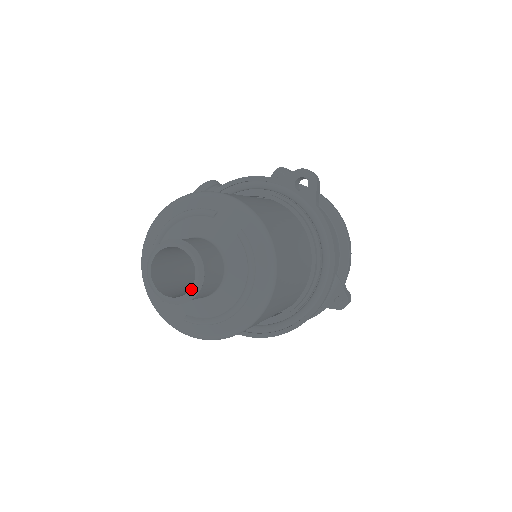
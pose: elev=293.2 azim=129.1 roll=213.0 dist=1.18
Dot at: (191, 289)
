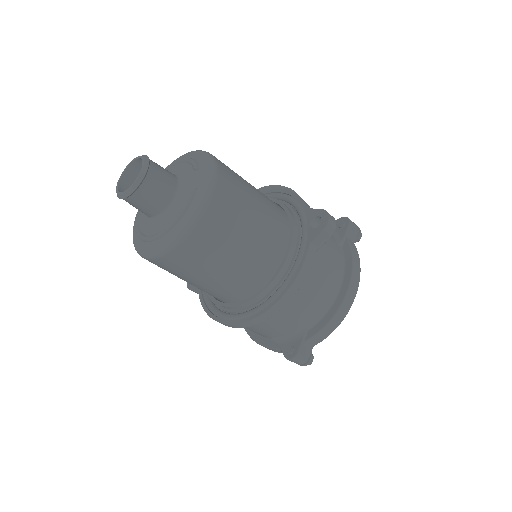
Dot at: (125, 191)
